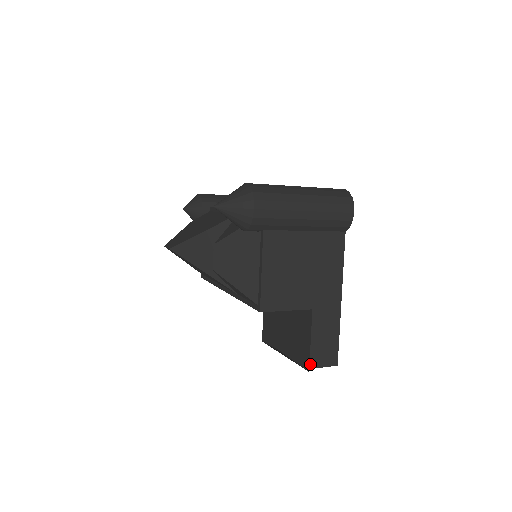
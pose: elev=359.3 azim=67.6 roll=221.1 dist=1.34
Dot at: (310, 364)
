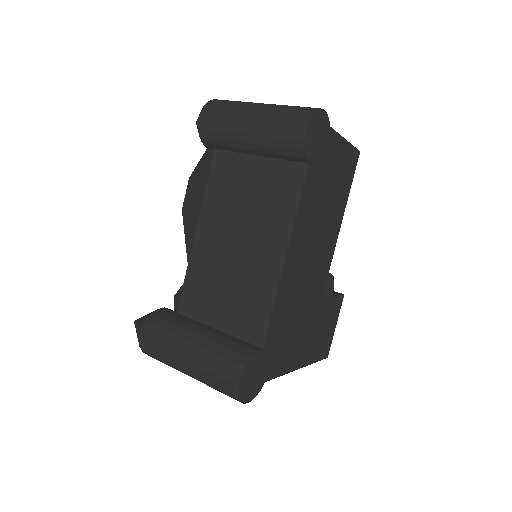
Dot at: occluded
